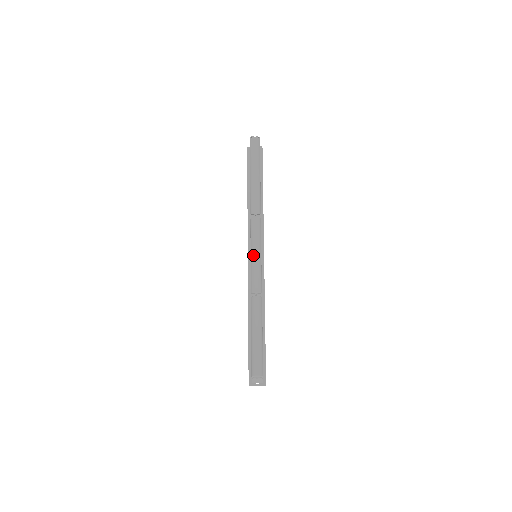
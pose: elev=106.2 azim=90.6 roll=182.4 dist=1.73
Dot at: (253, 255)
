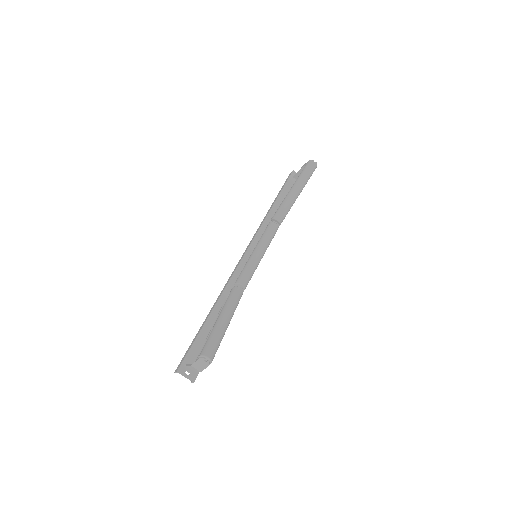
Dot at: (257, 252)
